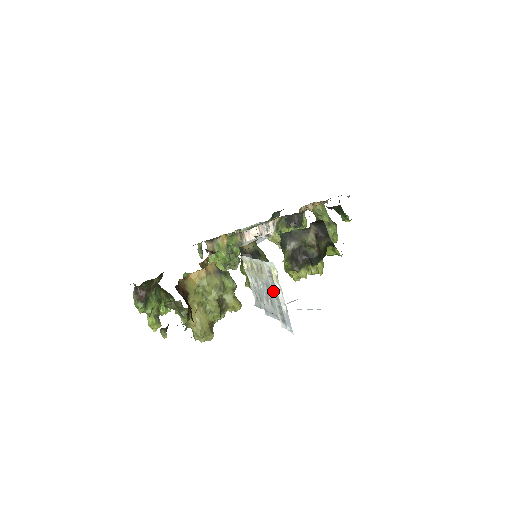
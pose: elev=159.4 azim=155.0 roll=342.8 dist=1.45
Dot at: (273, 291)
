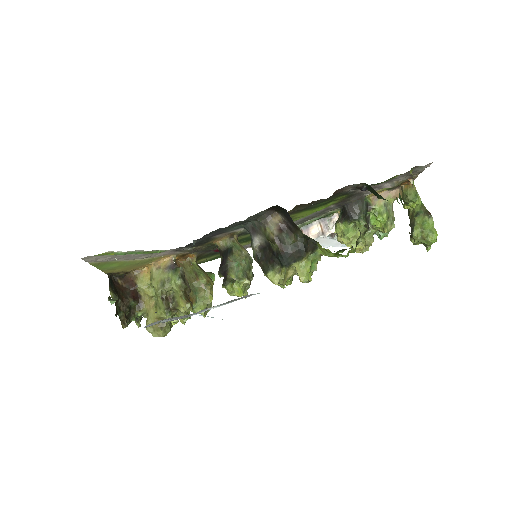
Dot at: occluded
